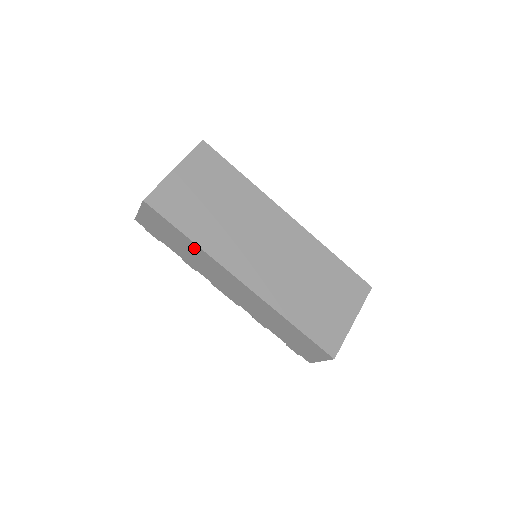
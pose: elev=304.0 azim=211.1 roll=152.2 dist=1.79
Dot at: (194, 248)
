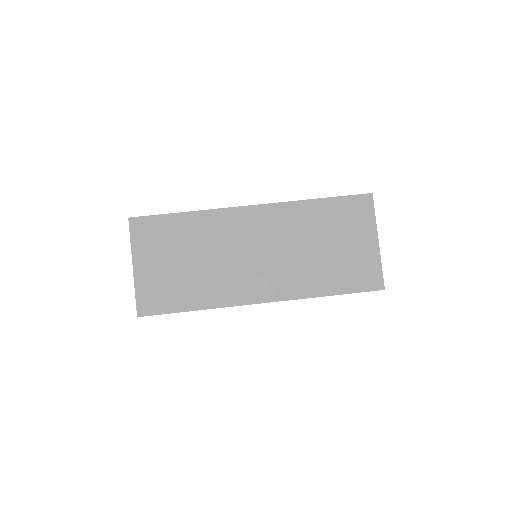
Dot at: occluded
